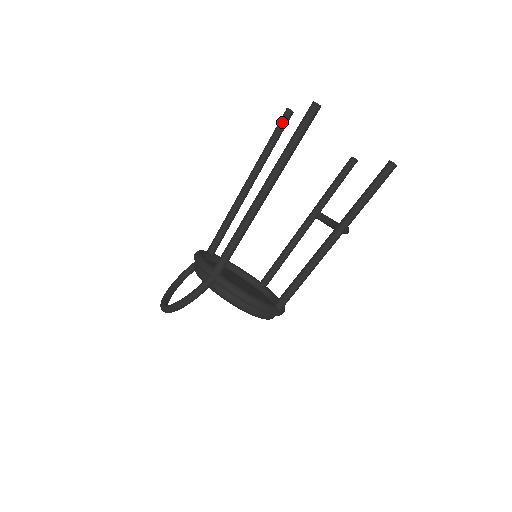
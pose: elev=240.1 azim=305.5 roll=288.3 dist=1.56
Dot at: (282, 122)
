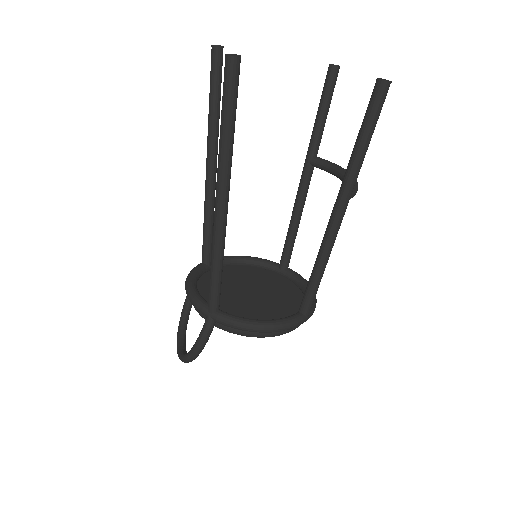
Dot at: (214, 68)
